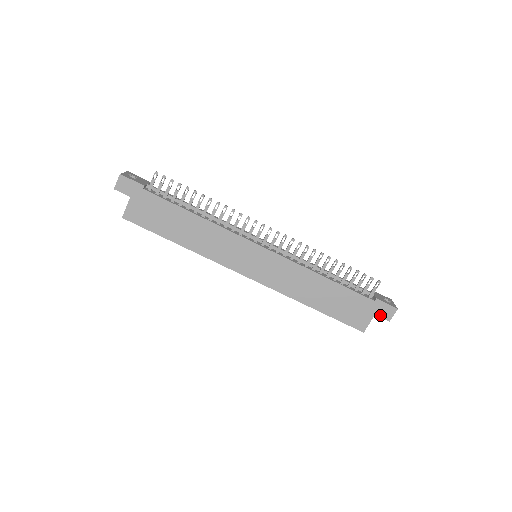
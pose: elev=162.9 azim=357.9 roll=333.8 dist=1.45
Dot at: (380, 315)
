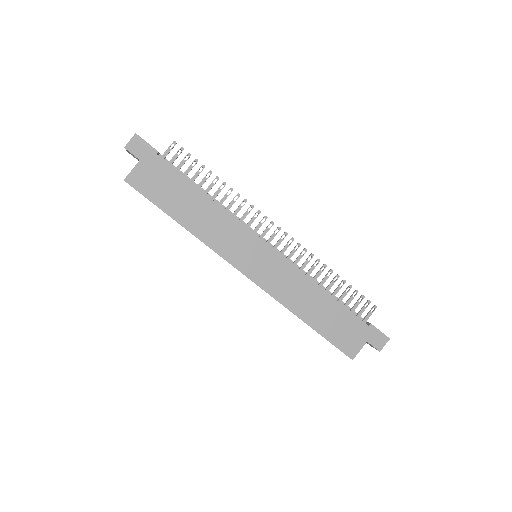
Dot at: (372, 343)
